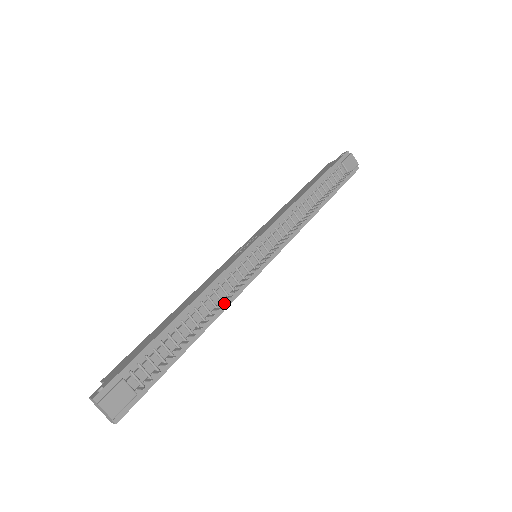
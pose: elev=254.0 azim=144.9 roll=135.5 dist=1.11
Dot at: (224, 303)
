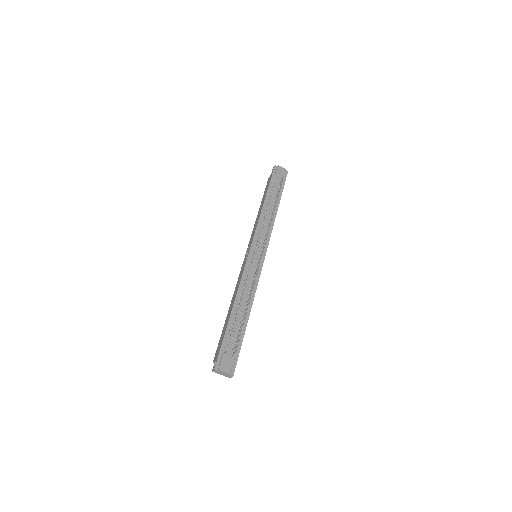
Dot at: occluded
